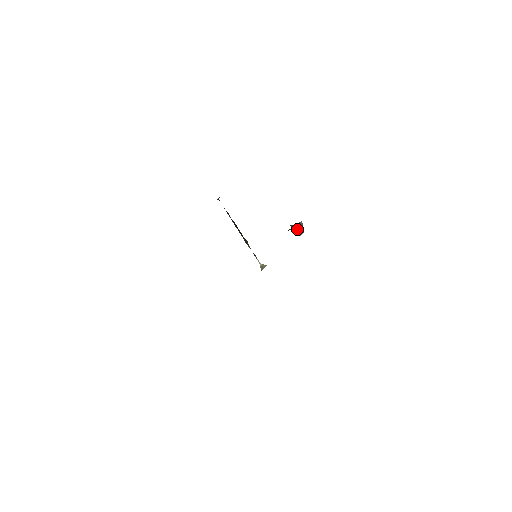
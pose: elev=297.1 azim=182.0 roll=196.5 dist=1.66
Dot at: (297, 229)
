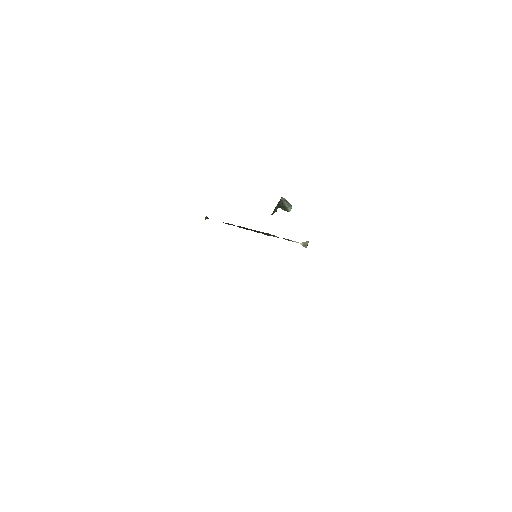
Dot at: (283, 207)
